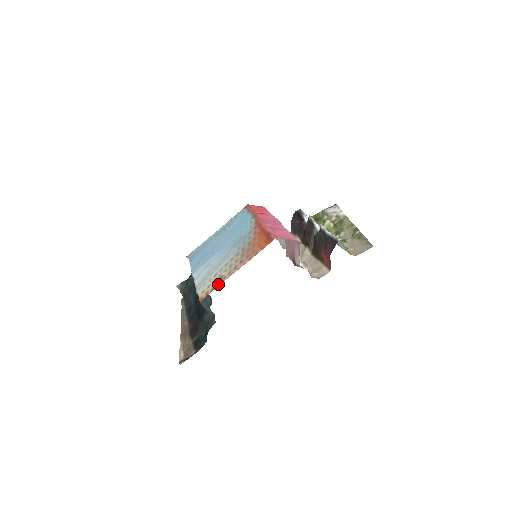
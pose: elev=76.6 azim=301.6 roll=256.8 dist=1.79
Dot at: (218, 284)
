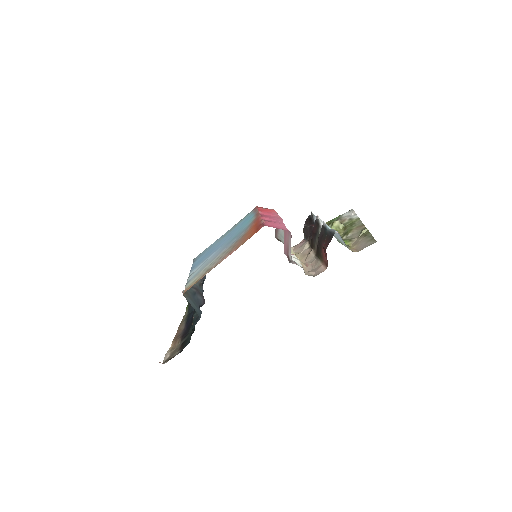
Dot at: (203, 276)
